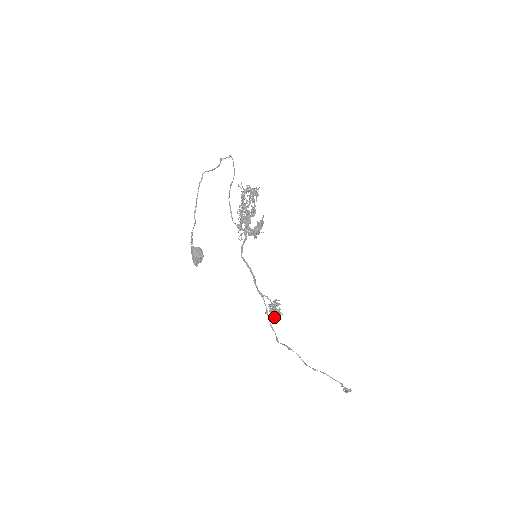
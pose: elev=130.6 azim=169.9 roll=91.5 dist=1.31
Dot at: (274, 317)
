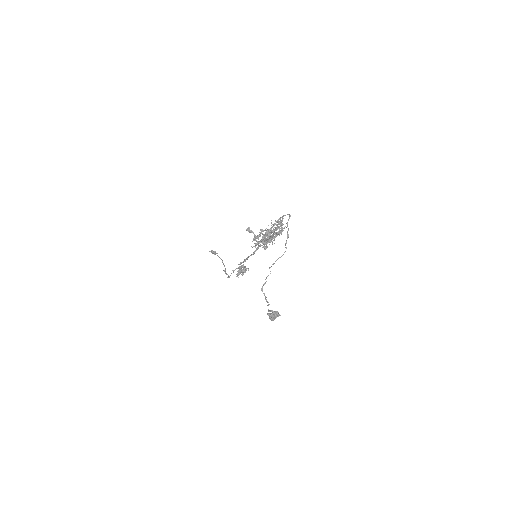
Dot at: (239, 274)
